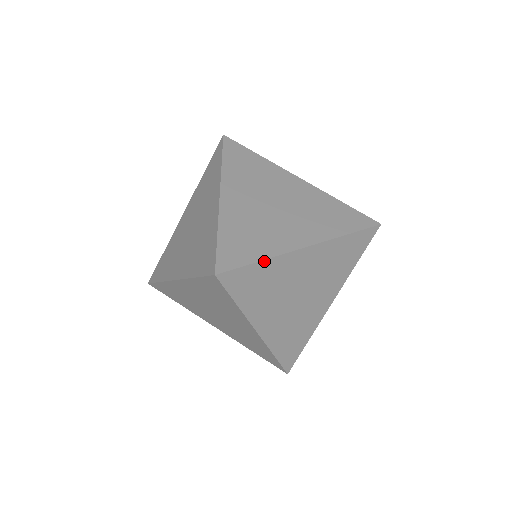
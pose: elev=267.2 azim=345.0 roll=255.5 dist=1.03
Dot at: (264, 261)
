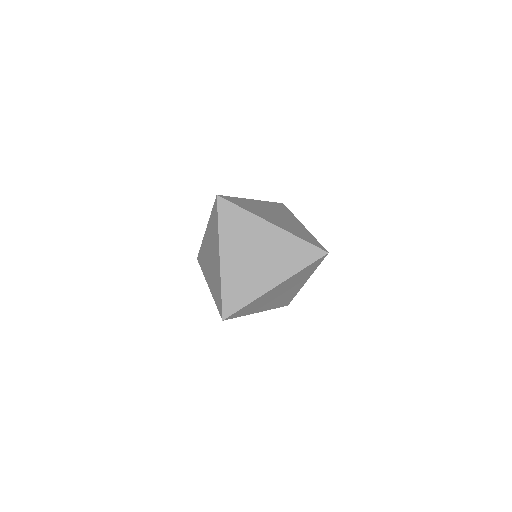
Dot at: (249, 304)
